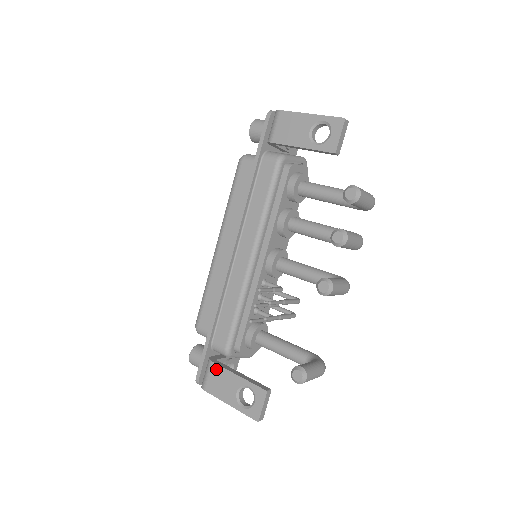
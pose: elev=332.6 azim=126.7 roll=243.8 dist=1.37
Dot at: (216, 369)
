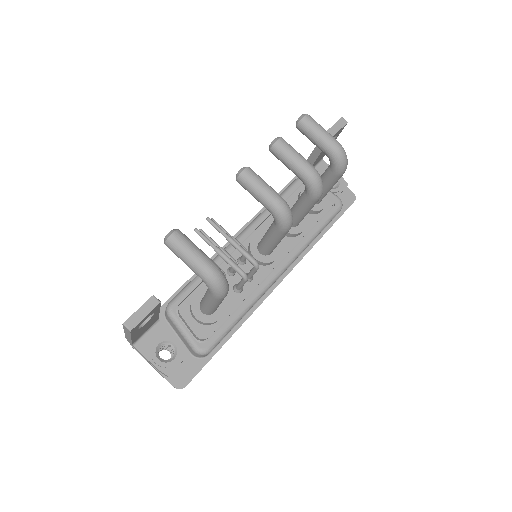
Dot at: occluded
